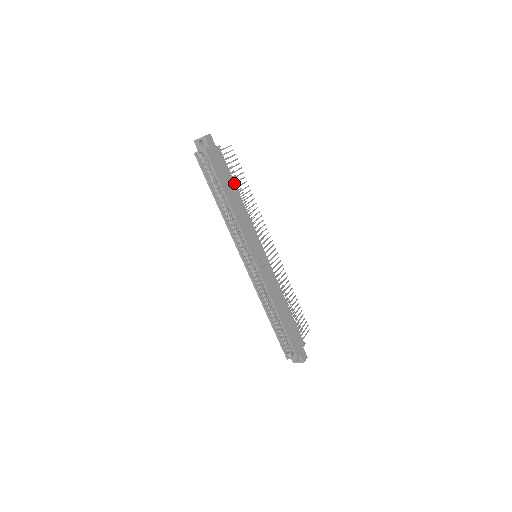
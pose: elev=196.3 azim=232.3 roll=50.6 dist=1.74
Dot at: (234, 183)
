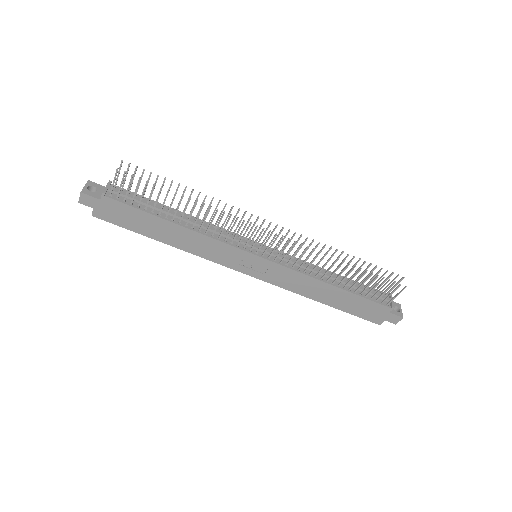
Dot at: (157, 217)
